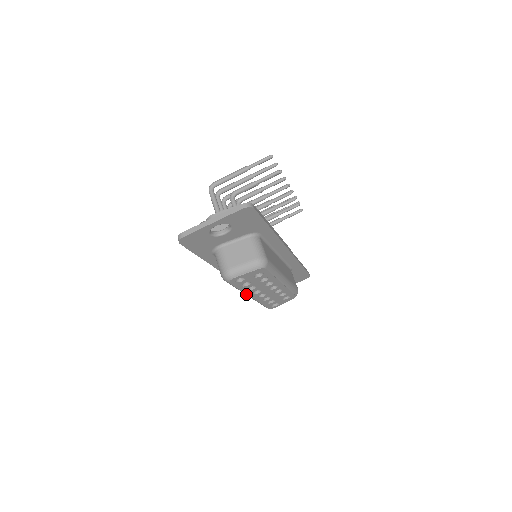
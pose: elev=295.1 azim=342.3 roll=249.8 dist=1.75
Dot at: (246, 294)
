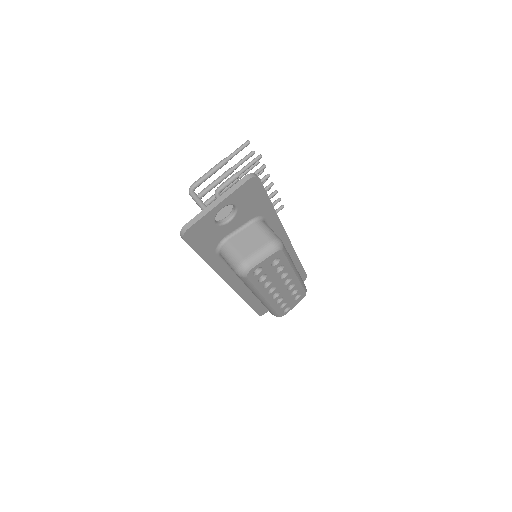
Dot at: (260, 295)
